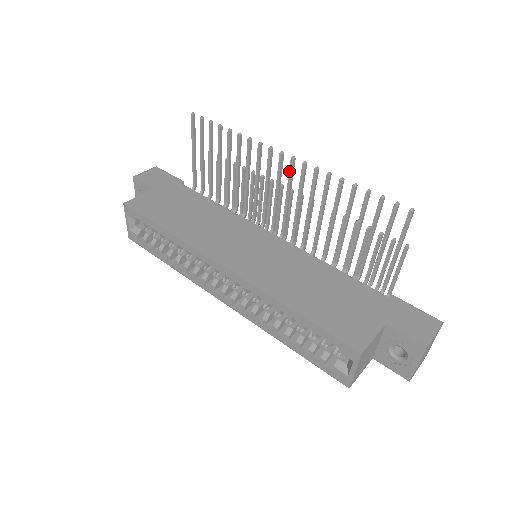
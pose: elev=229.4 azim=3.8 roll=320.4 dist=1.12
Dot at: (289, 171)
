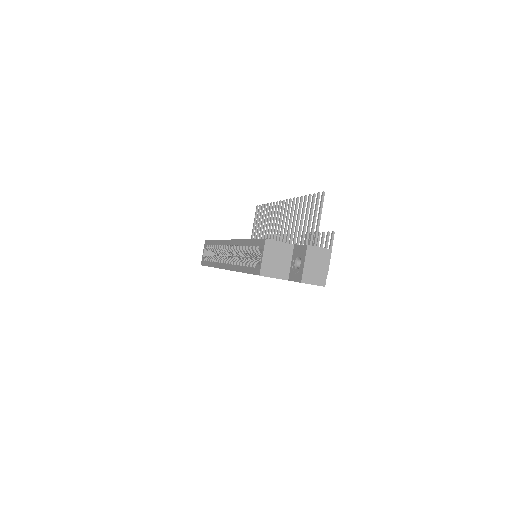
Dot at: (284, 208)
